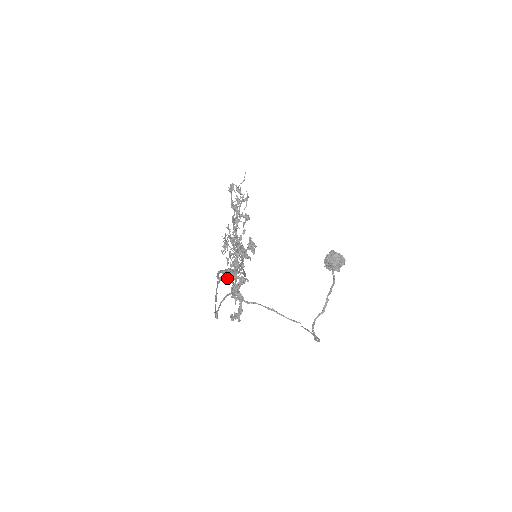
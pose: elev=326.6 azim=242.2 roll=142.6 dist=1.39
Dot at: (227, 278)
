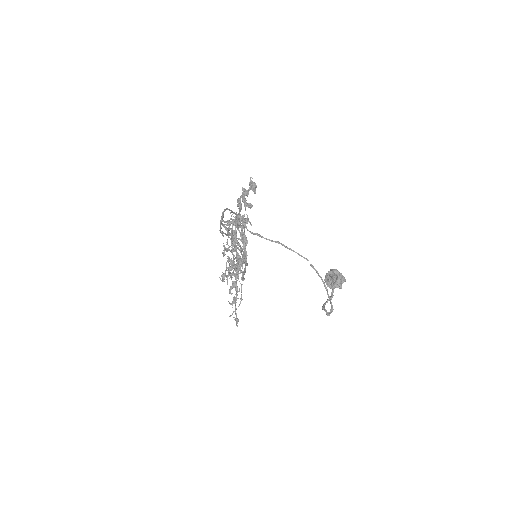
Dot at: (230, 222)
